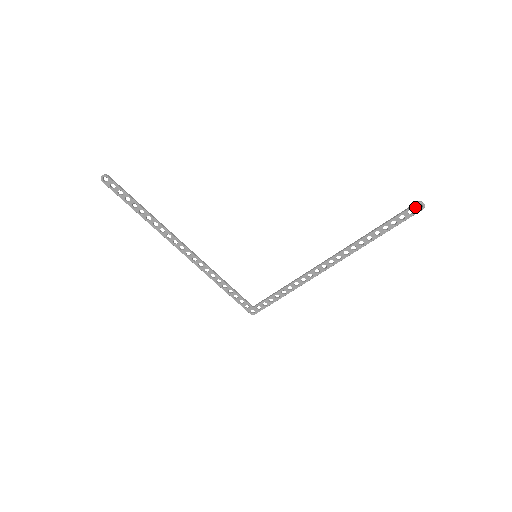
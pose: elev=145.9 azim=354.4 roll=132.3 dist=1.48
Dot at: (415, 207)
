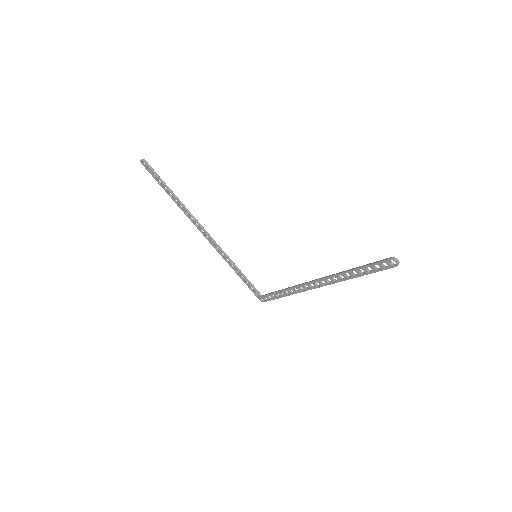
Dot at: (388, 261)
